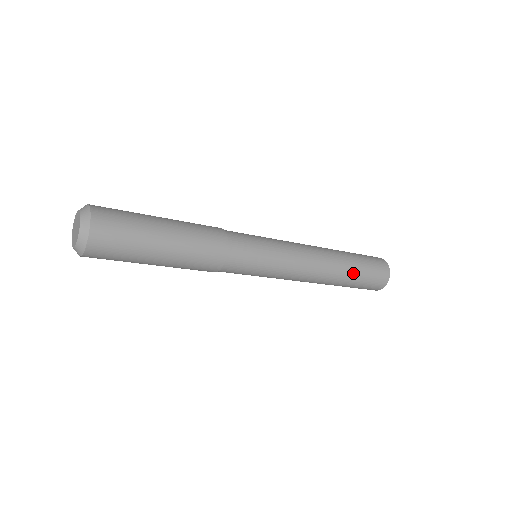
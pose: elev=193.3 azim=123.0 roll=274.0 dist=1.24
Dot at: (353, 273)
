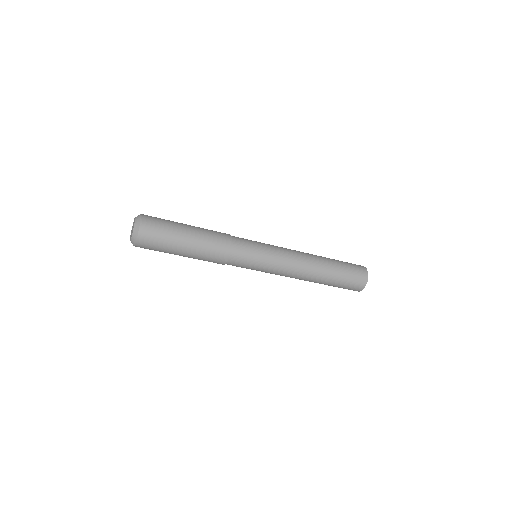
Dot at: (334, 273)
